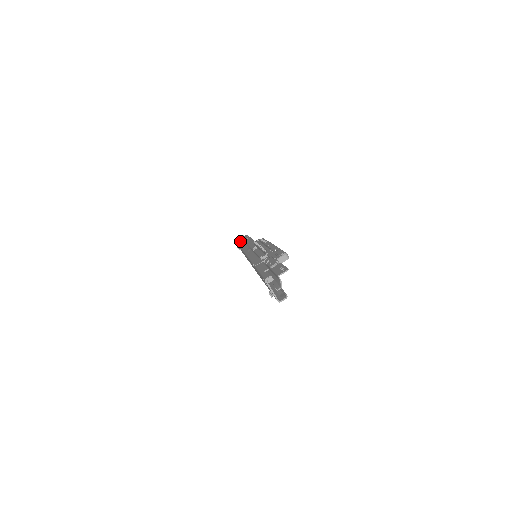
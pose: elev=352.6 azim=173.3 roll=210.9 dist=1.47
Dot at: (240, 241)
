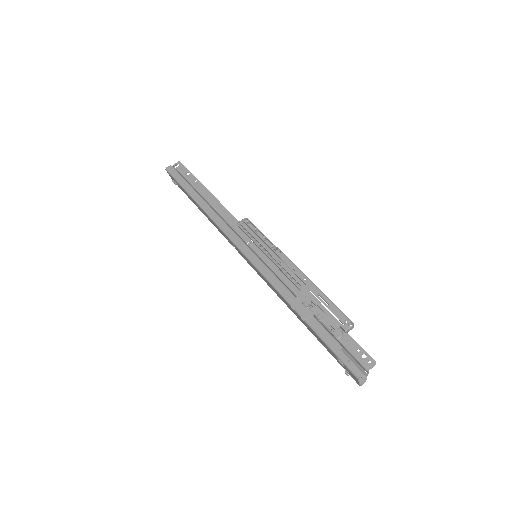
Dot at: (191, 191)
